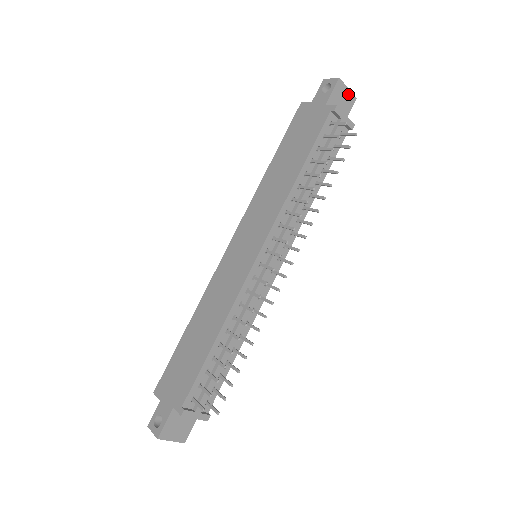
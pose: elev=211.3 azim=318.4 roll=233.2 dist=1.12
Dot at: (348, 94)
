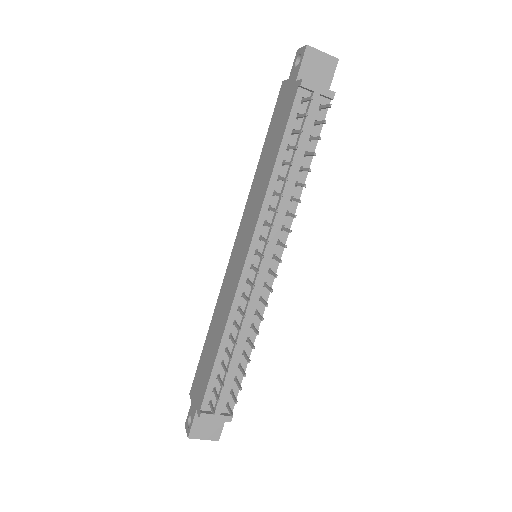
Dot at: (325, 58)
